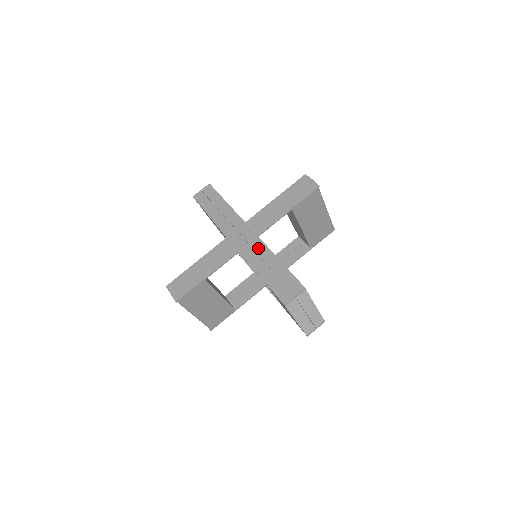
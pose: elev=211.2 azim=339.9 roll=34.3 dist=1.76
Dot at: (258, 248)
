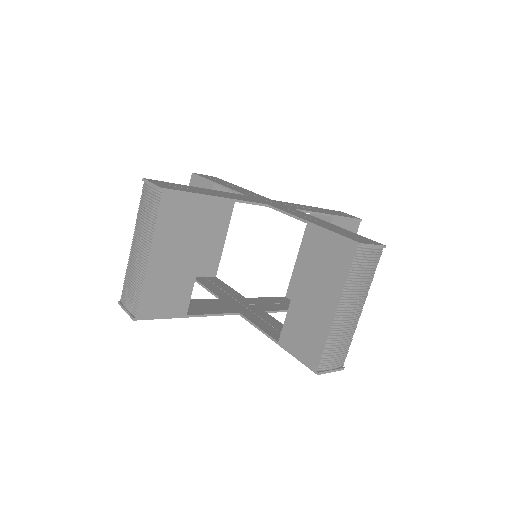
Dot at: (298, 211)
